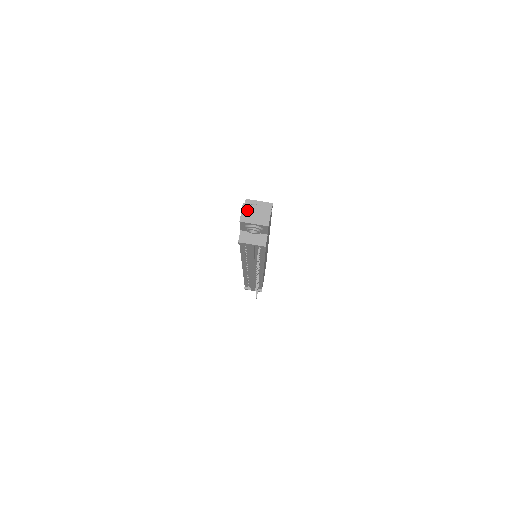
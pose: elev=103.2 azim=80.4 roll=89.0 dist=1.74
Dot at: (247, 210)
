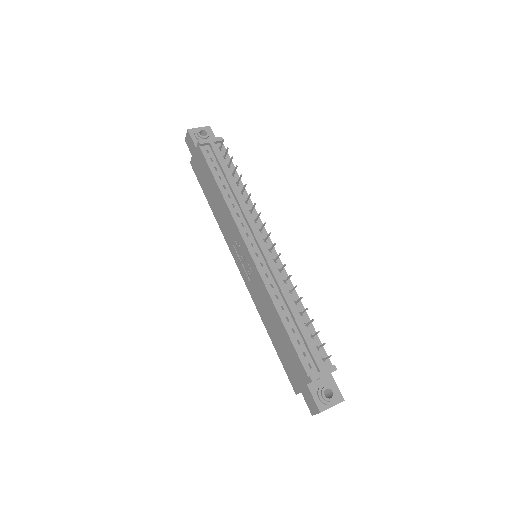
Dot at: occluded
